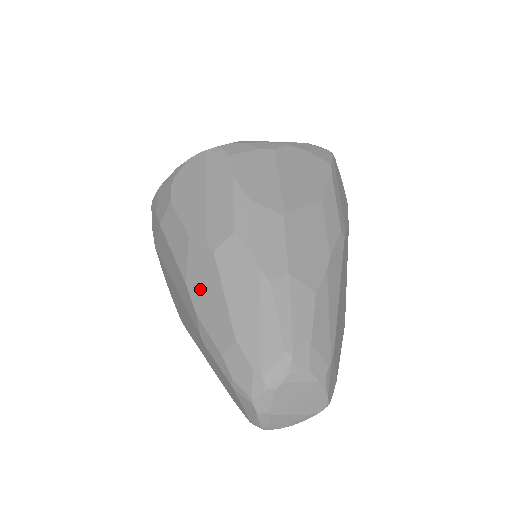
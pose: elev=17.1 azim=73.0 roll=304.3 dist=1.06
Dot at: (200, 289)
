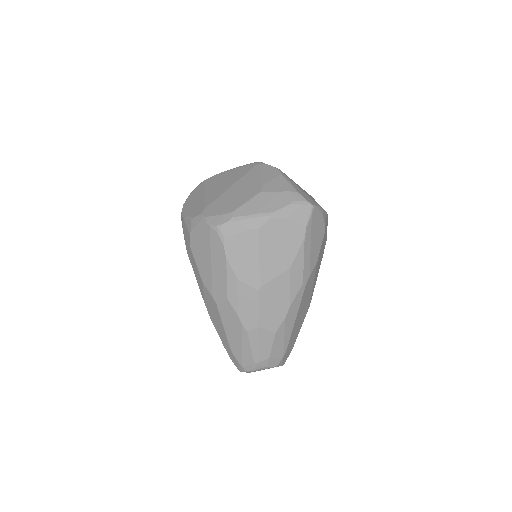
Dot at: (212, 313)
